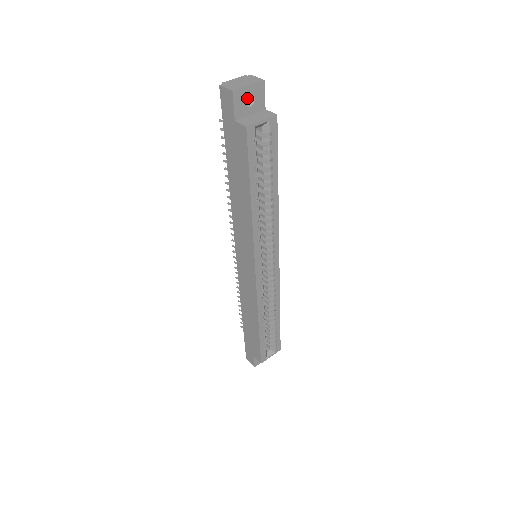
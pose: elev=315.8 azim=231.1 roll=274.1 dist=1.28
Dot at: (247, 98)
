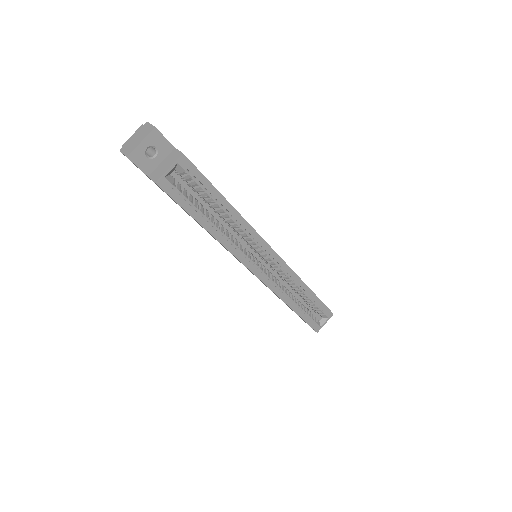
Dot at: (152, 147)
